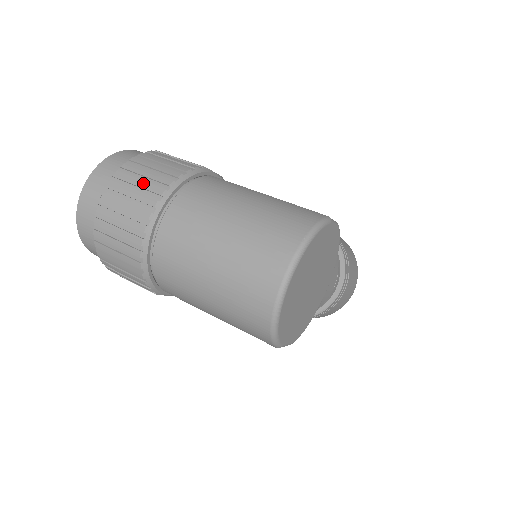
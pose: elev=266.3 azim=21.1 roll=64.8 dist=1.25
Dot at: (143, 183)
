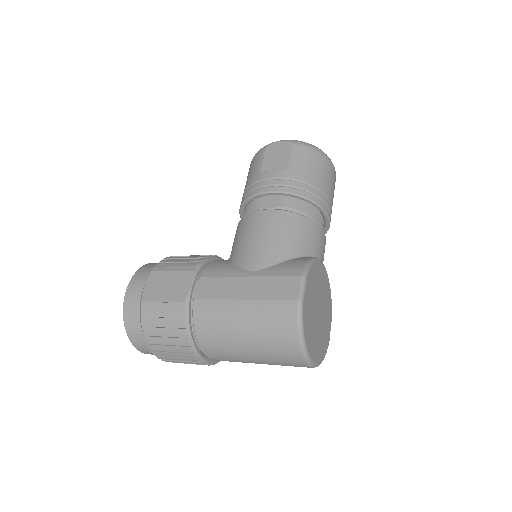
Dot at: (172, 347)
